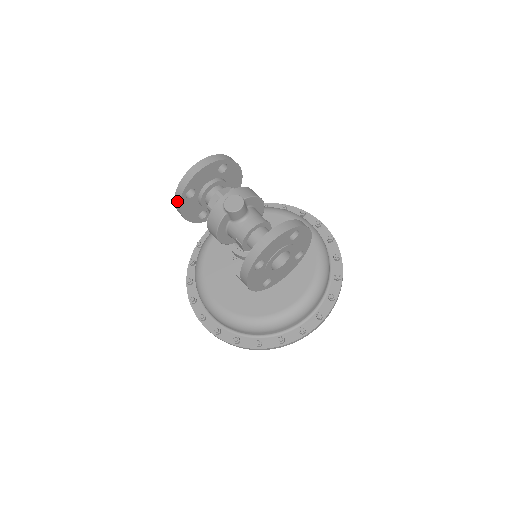
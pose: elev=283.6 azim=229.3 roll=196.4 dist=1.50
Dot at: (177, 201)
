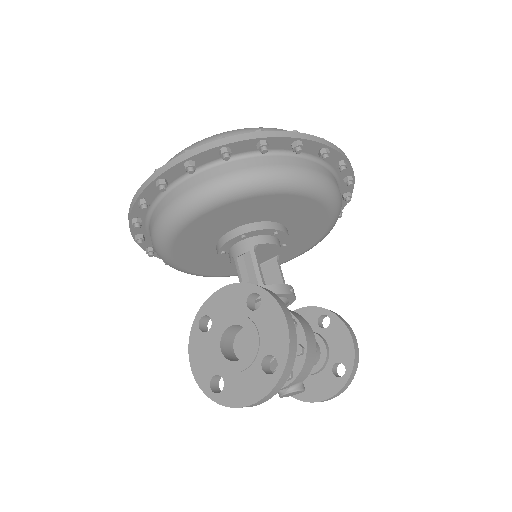
Dot at: (204, 387)
